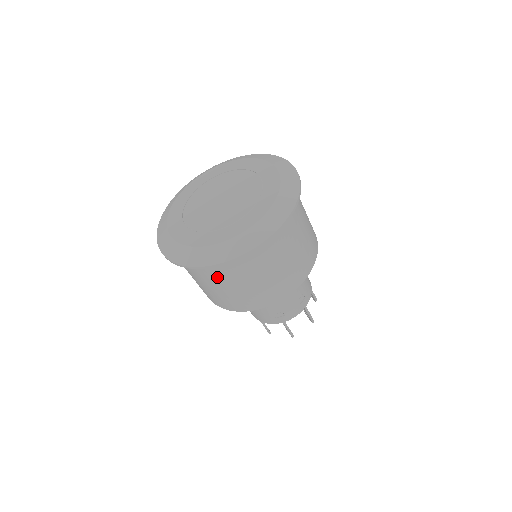
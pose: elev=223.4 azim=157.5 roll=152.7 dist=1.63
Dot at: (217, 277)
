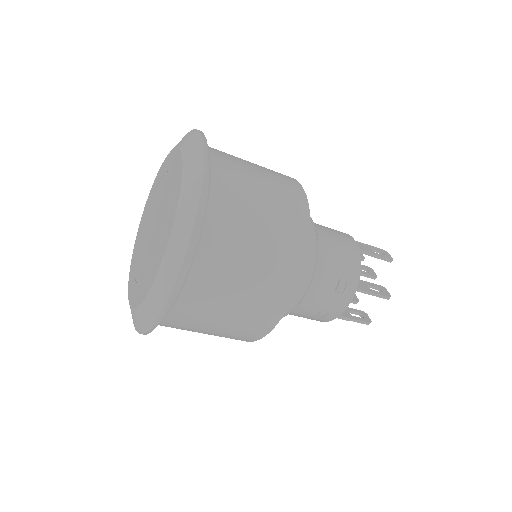
Dot at: (180, 328)
